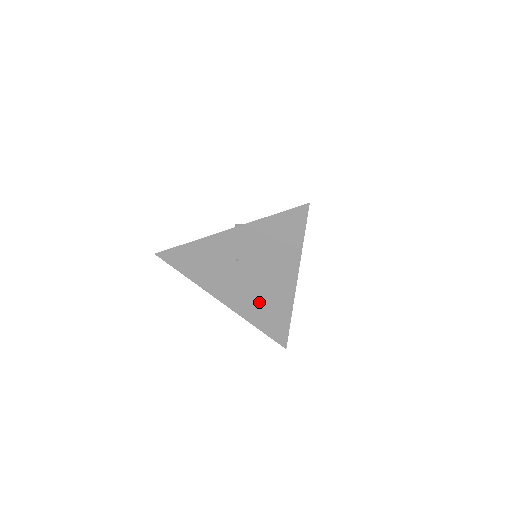
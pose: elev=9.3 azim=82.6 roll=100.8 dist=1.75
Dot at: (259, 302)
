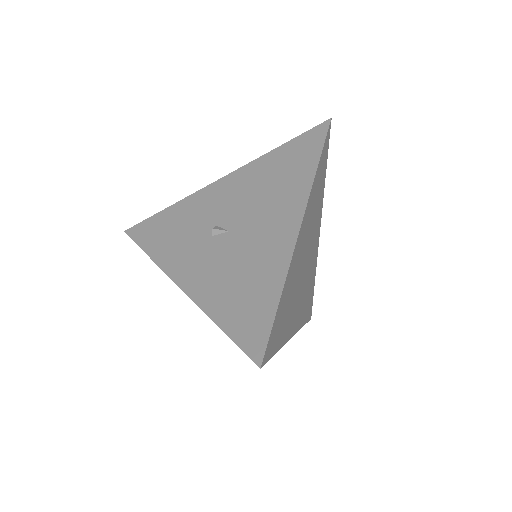
Dot at: occluded
